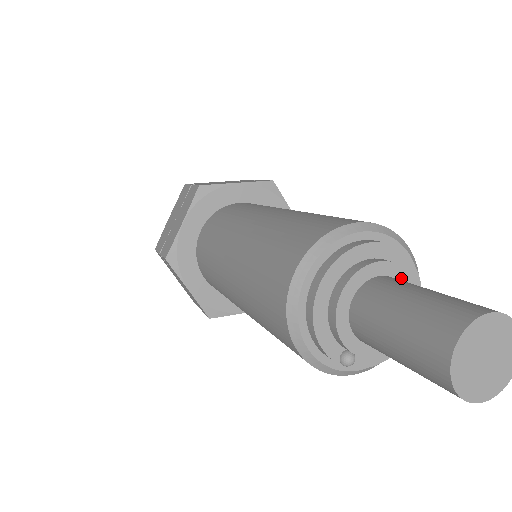
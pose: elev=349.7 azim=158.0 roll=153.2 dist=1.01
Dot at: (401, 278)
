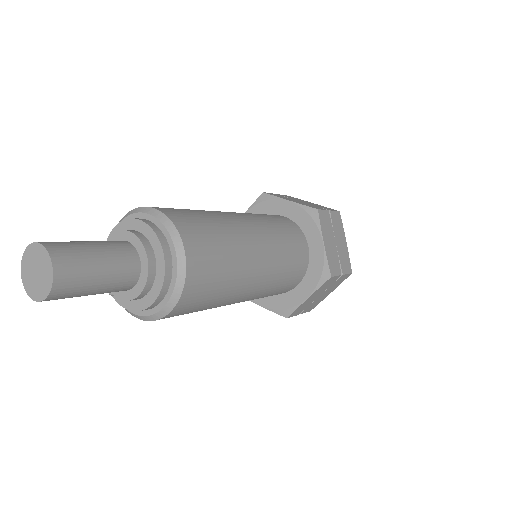
Dot at: (141, 252)
